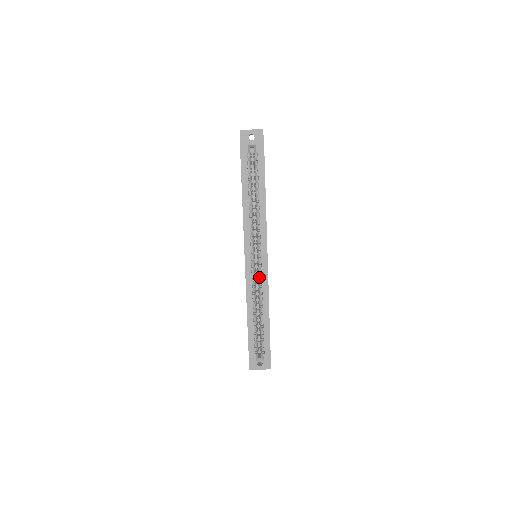
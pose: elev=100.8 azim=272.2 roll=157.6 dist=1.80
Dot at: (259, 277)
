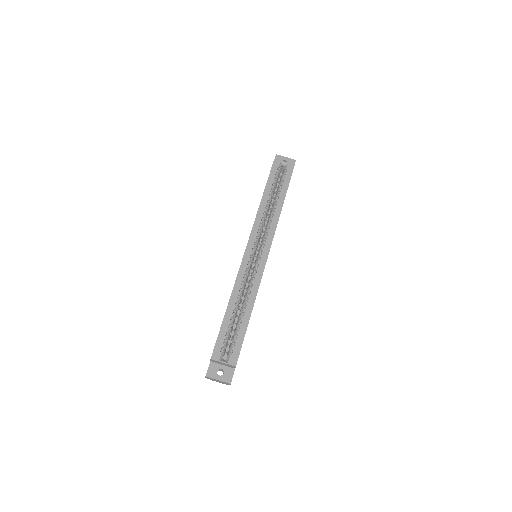
Dot at: (254, 271)
